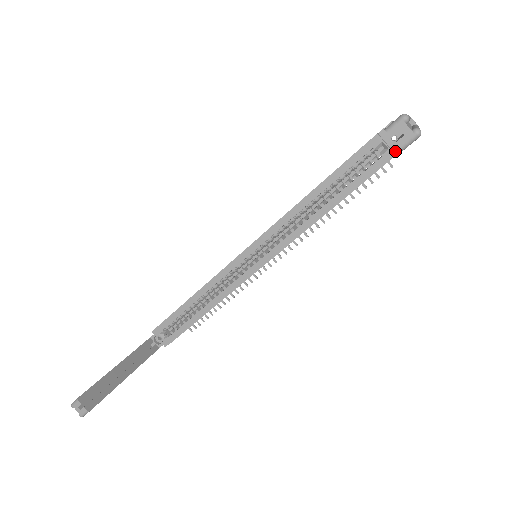
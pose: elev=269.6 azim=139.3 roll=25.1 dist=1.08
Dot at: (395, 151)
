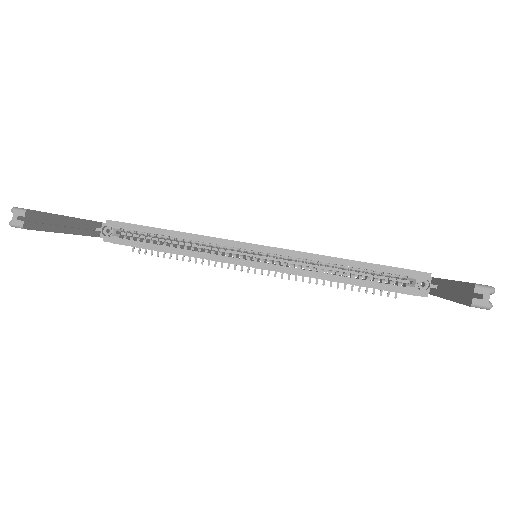
Dot at: occluded
